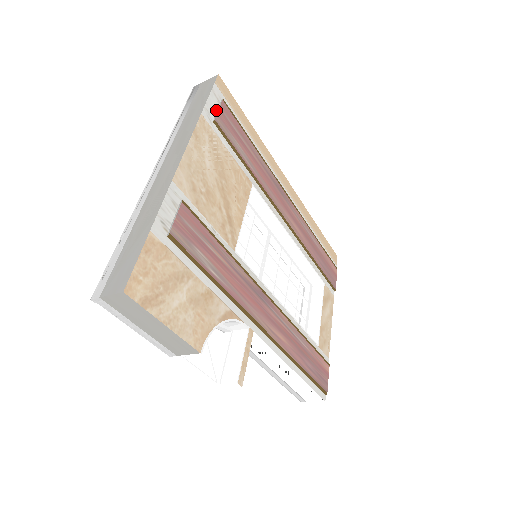
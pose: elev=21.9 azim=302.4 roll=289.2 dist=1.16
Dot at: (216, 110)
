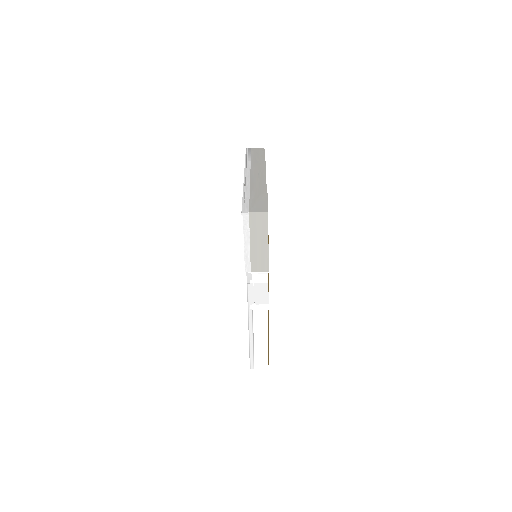
Dot at: (265, 164)
